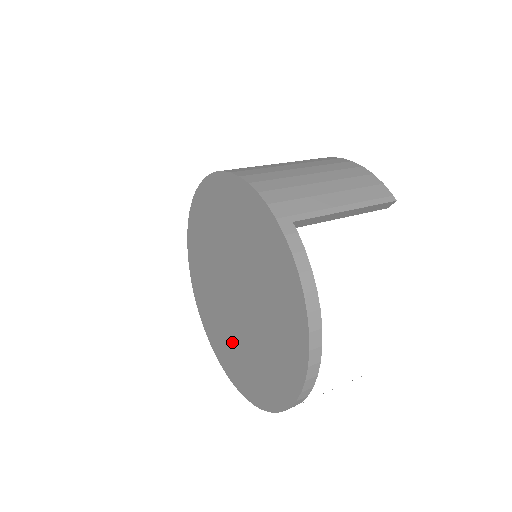
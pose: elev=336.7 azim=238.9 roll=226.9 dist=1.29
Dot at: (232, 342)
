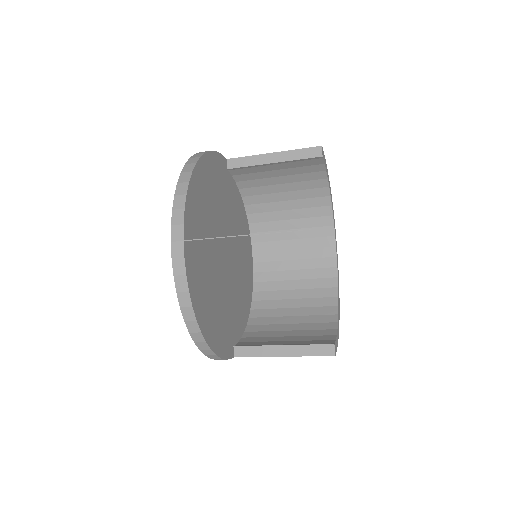
Dot at: occluded
